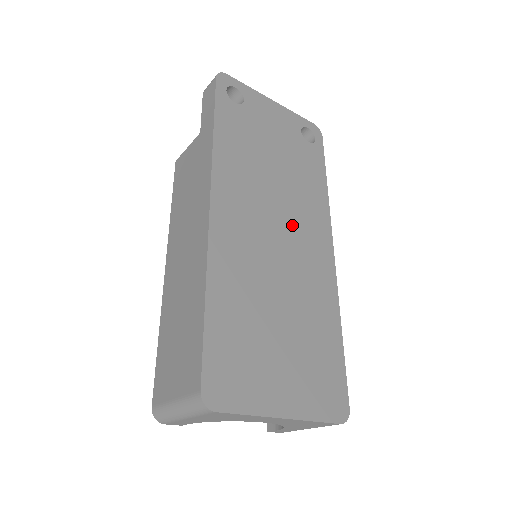
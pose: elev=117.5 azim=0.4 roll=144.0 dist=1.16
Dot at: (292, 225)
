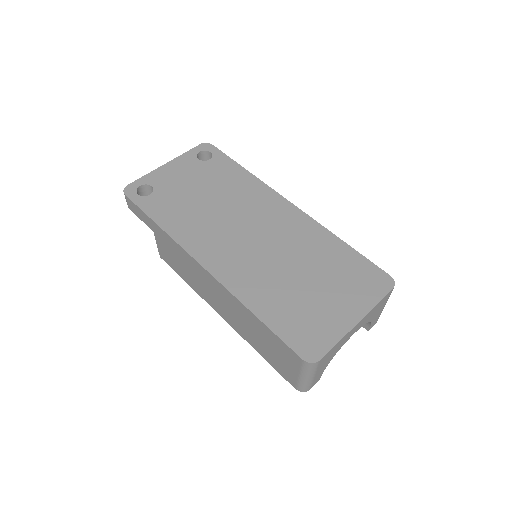
Dot at: (253, 219)
